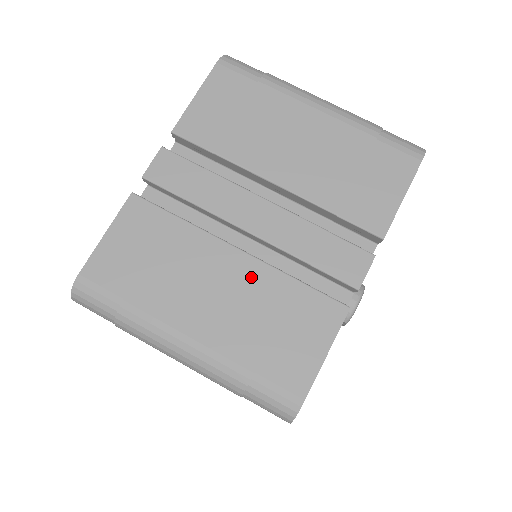
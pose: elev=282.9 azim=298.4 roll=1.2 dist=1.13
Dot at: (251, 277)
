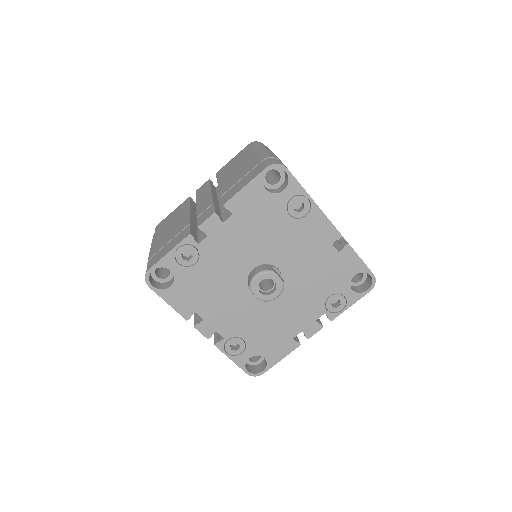
Dot at: (182, 223)
